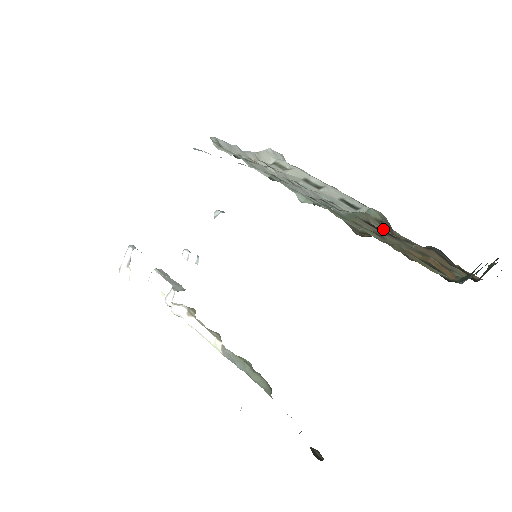
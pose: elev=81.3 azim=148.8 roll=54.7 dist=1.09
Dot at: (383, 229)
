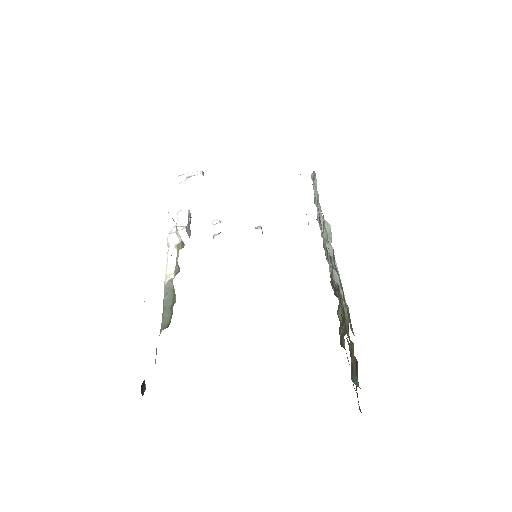
Dot at: (341, 322)
